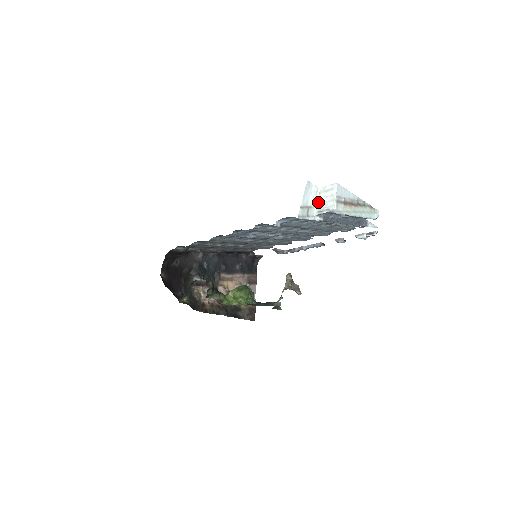
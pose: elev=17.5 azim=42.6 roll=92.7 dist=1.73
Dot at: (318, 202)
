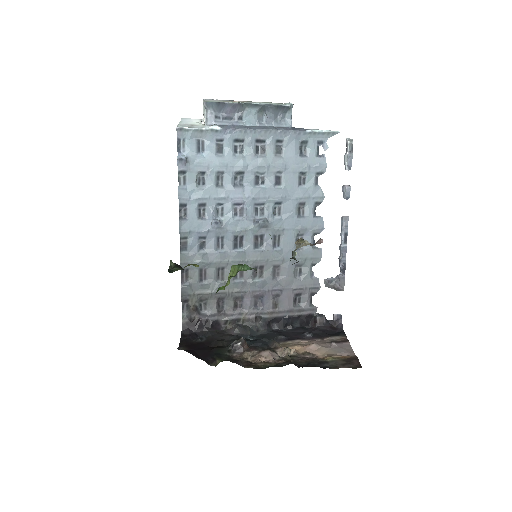
Dot at: occluded
